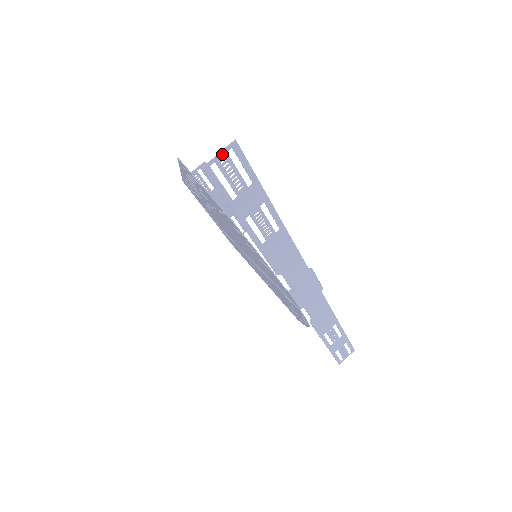
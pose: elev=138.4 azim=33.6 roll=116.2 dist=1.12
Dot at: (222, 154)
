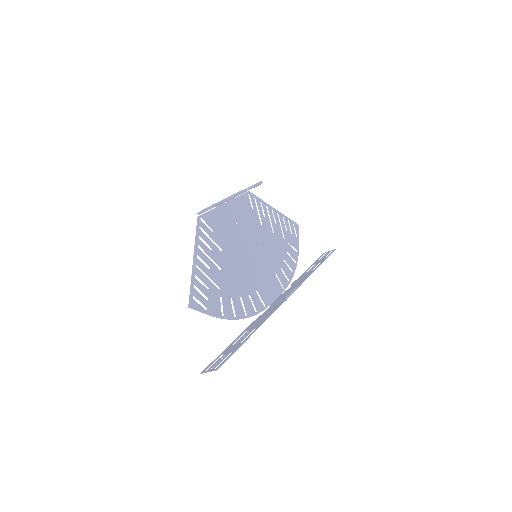
Dot at: (211, 371)
